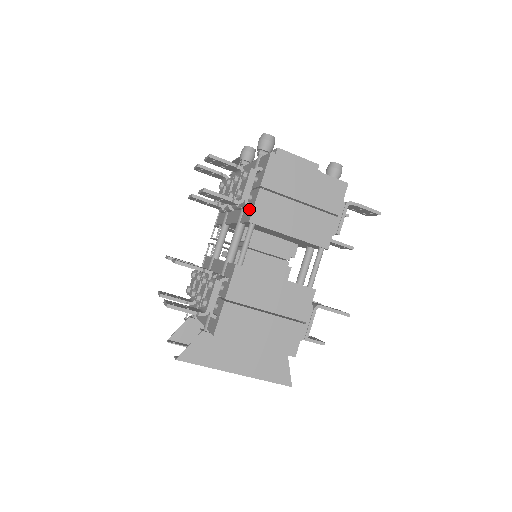
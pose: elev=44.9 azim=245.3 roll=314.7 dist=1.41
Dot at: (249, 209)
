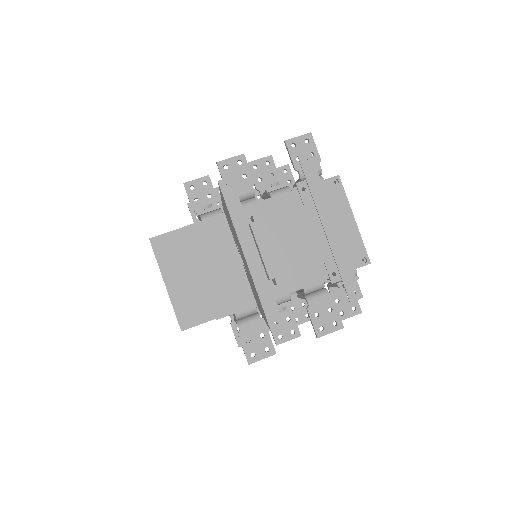
Dot at: occluded
